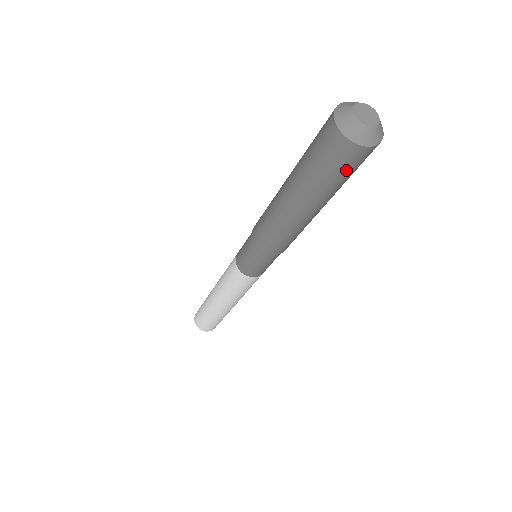
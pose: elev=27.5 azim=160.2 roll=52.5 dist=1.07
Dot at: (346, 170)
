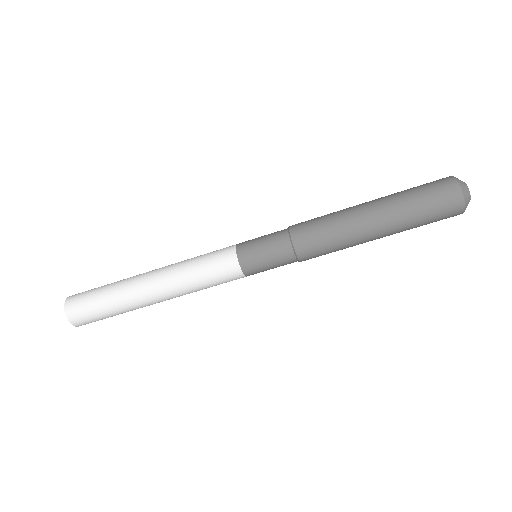
Dot at: (435, 205)
